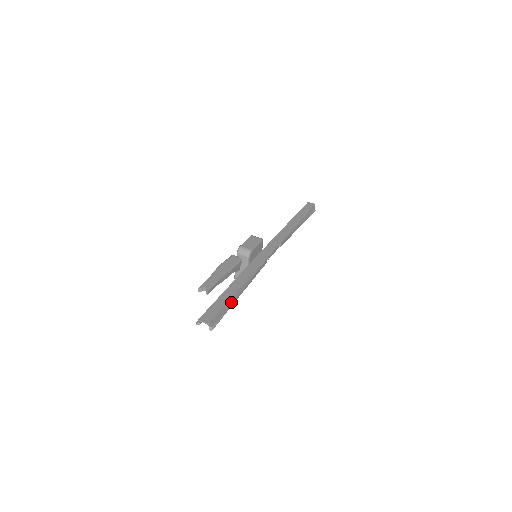
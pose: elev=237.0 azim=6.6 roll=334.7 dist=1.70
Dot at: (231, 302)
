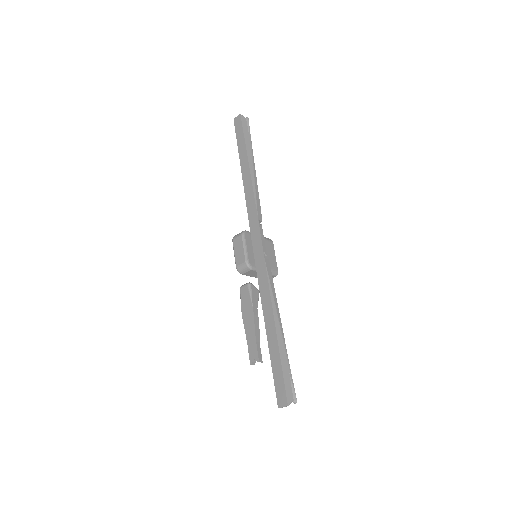
Dot at: (283, 353)
